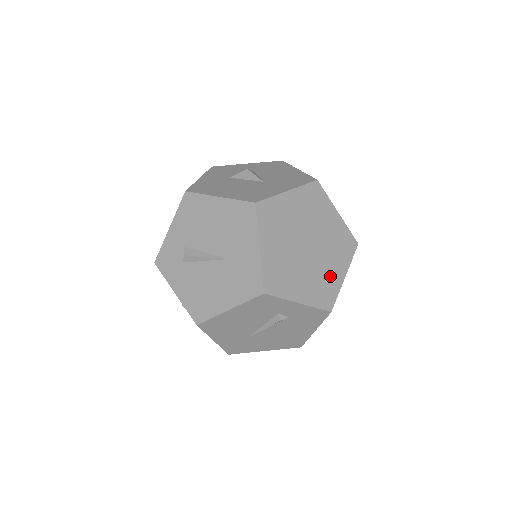
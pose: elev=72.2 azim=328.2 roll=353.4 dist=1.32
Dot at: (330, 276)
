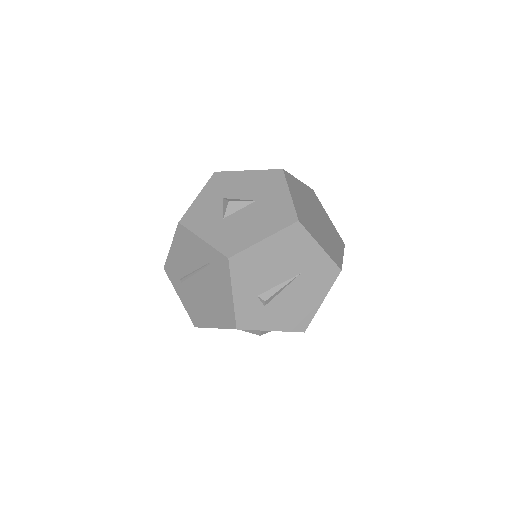
Dot at: (329, 224)
